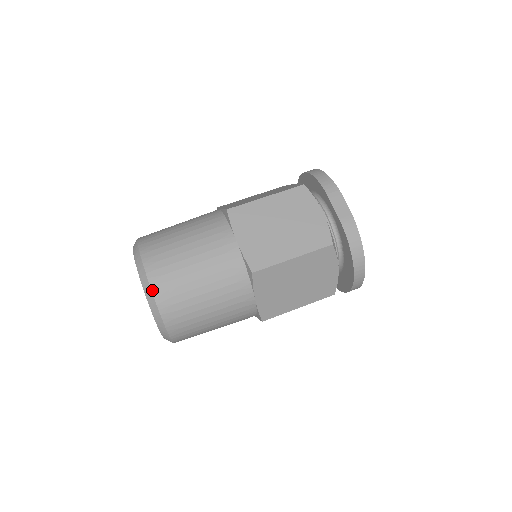
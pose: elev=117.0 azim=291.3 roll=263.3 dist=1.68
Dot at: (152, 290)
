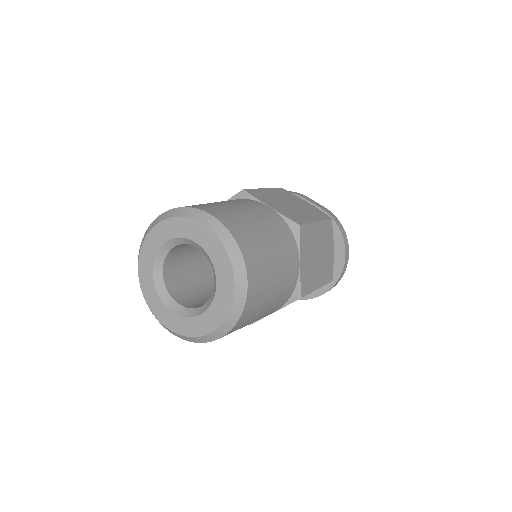
Dot at: (229, 230)
